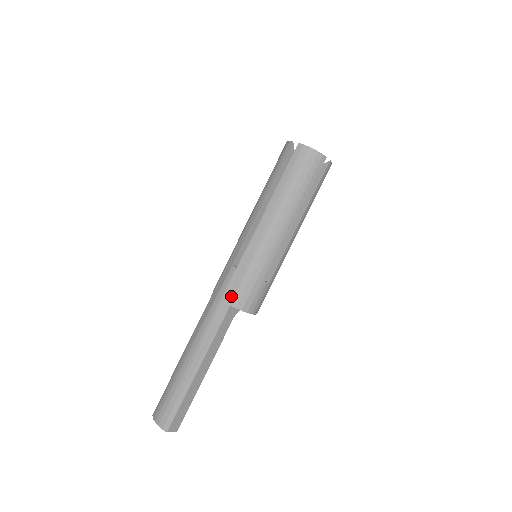
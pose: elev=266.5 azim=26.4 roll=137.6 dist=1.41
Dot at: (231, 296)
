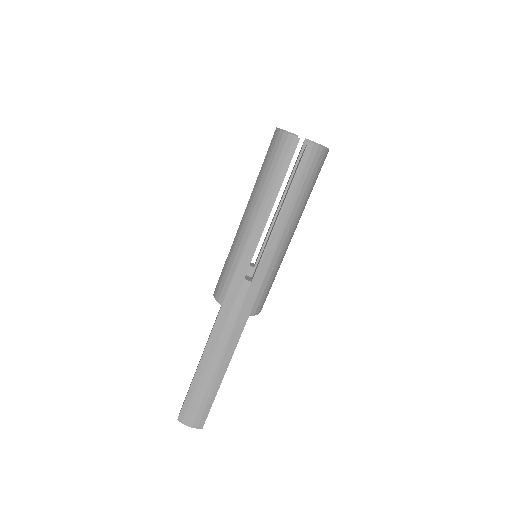
Dot at: (249, 308)
